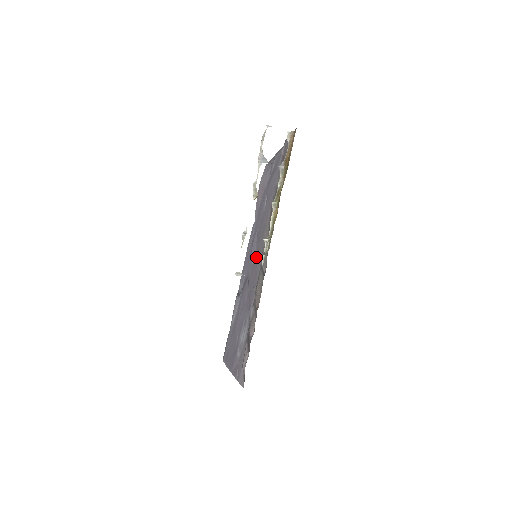
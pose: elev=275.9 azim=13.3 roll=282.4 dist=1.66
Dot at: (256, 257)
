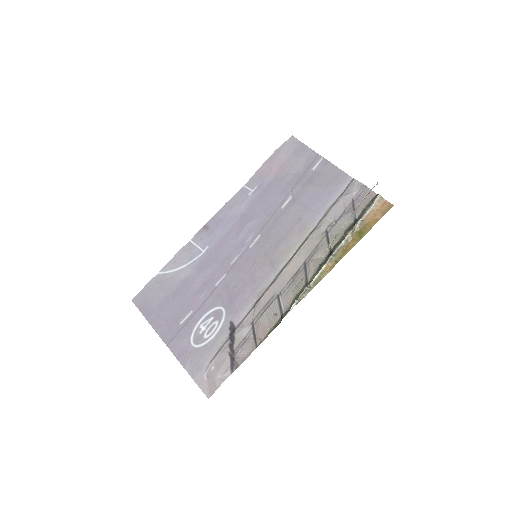
Dot at: (255, 256)
